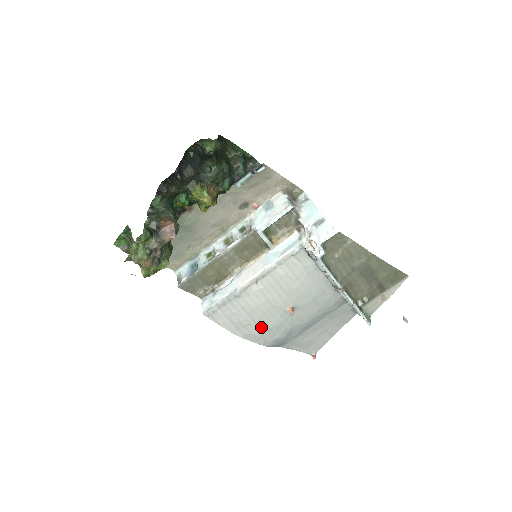
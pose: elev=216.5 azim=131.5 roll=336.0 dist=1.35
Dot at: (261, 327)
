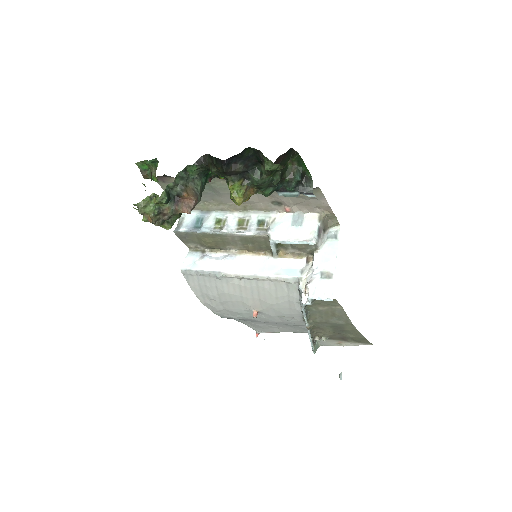
Dot at: (223, 306)
